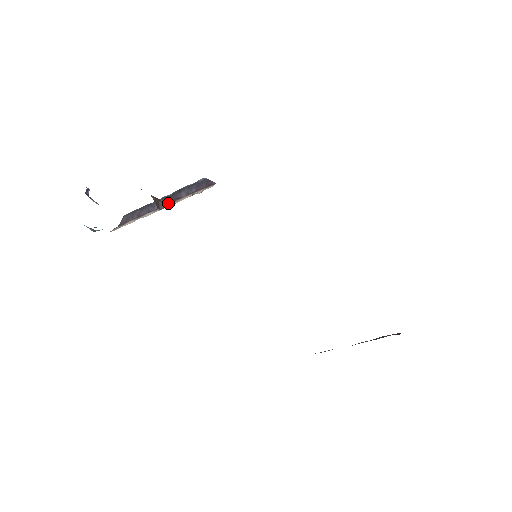
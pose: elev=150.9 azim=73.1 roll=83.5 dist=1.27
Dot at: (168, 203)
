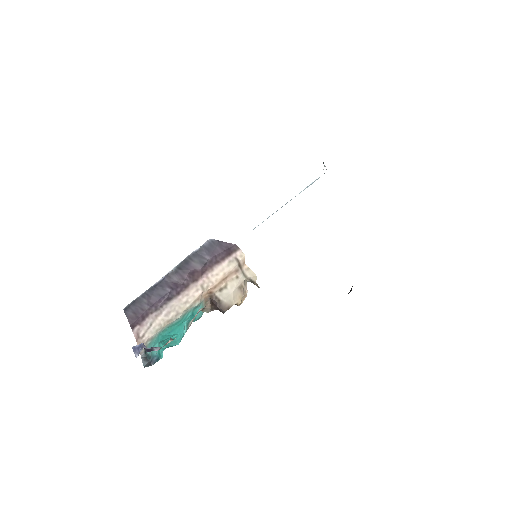
Dot at: (214, 295)
